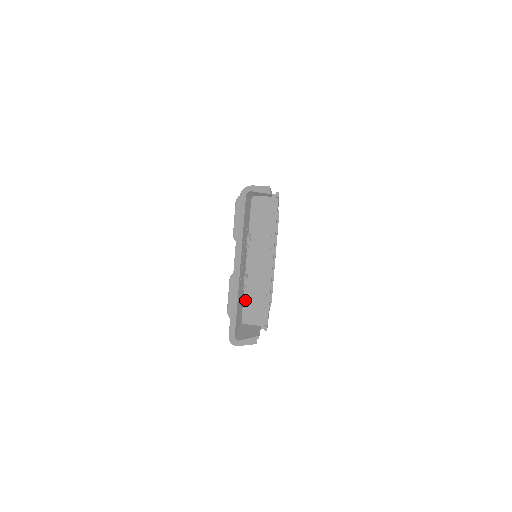
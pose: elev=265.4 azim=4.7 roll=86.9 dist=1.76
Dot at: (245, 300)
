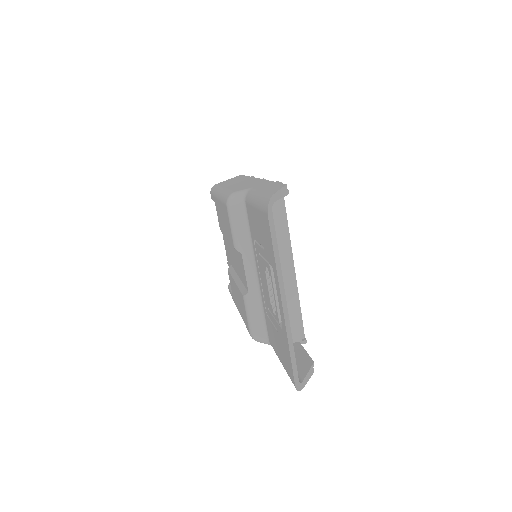
Dot at: occluded
